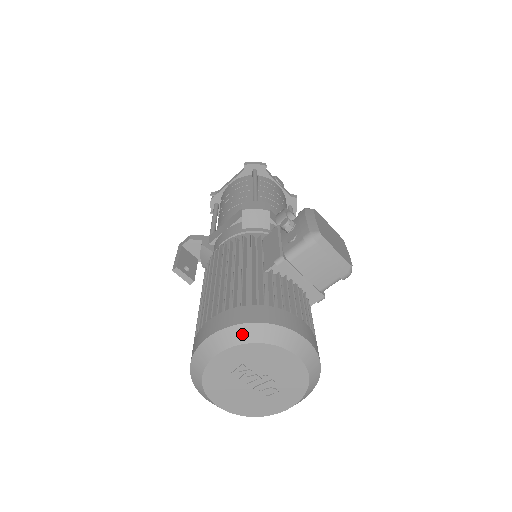
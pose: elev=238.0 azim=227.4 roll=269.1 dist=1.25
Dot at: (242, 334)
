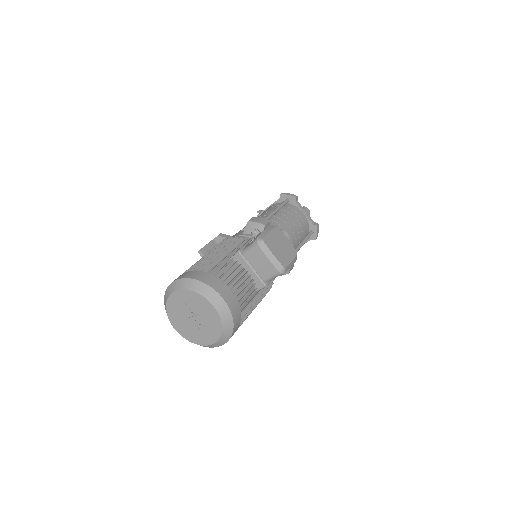
Dot at: (186, 284)
